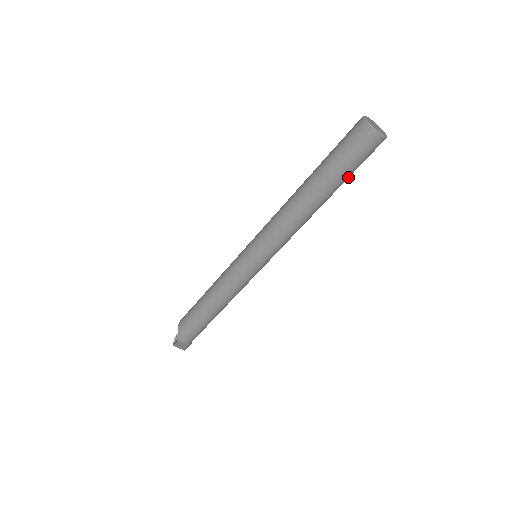
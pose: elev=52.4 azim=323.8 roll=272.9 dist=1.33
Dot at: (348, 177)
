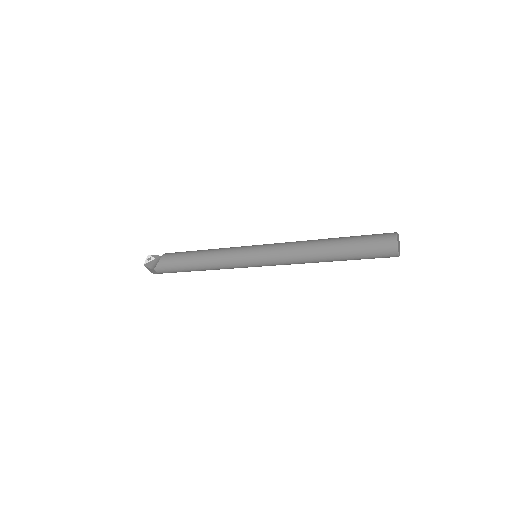
Dot at: occluded
